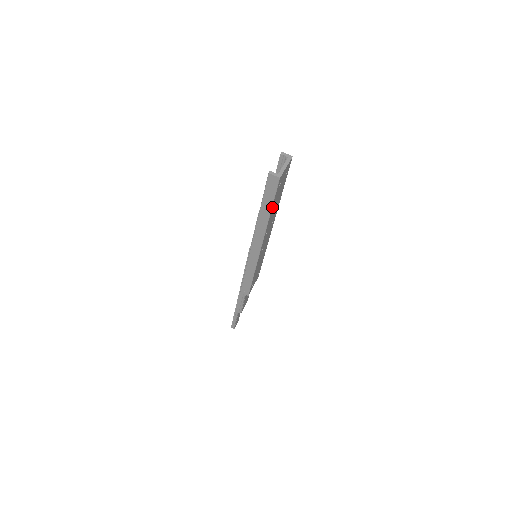
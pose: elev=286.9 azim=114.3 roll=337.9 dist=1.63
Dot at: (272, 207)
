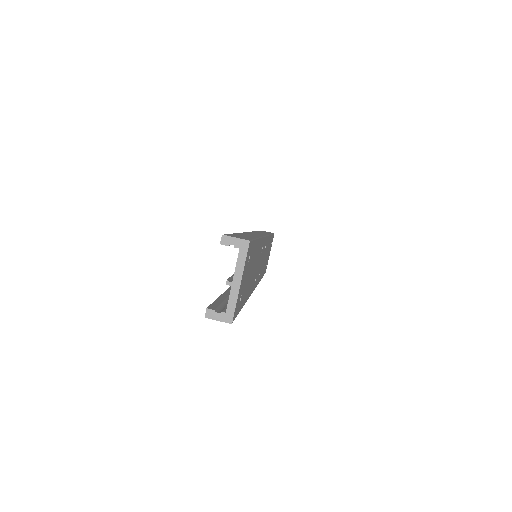
Dot at: (243, 303)
